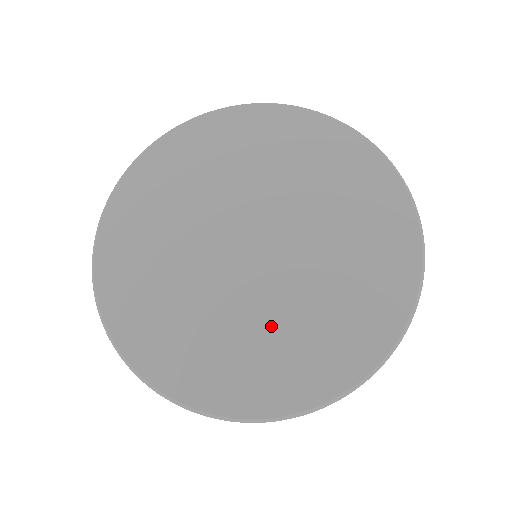
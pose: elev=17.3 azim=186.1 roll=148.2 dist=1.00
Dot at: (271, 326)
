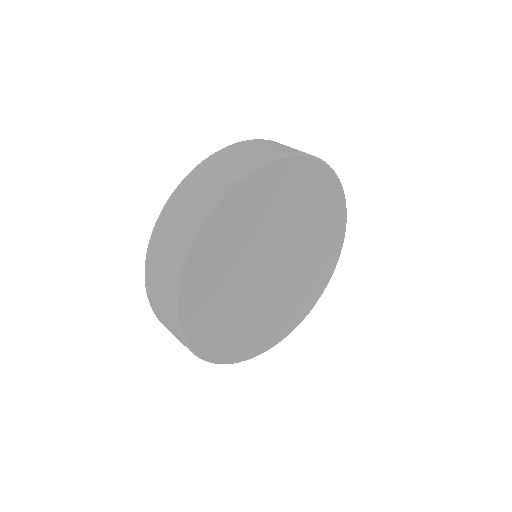
Dot at: (310, 263)
